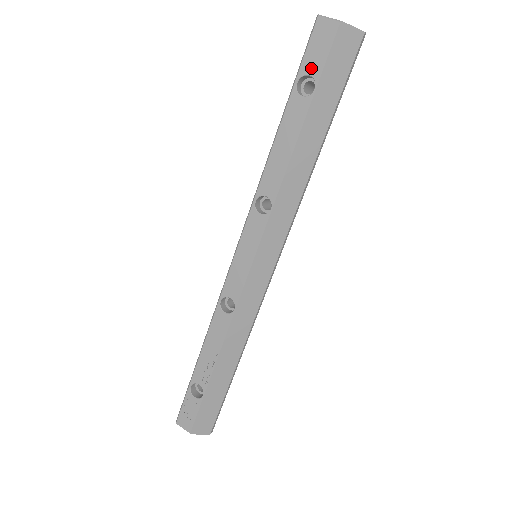
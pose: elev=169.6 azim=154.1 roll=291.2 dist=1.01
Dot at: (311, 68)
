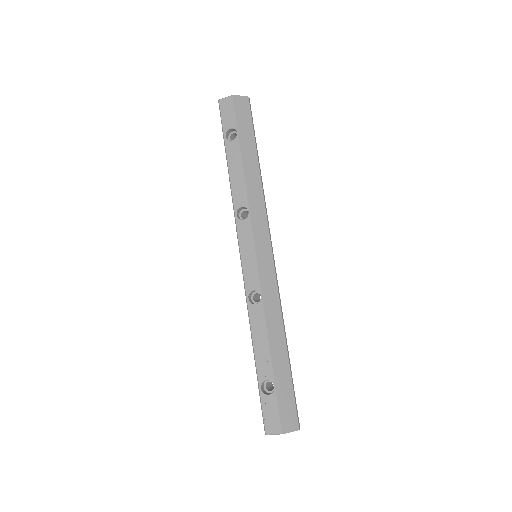
Dot at: (229, 124)
